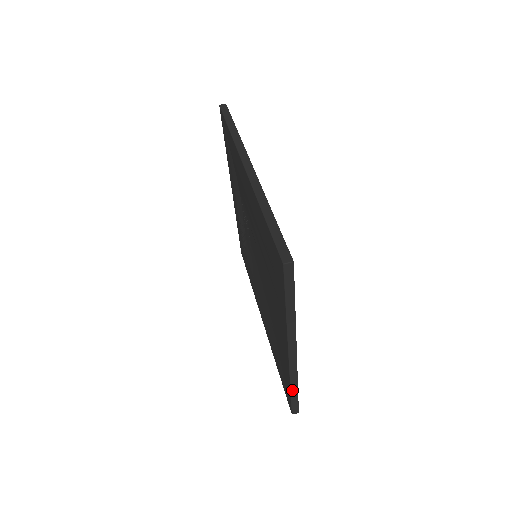
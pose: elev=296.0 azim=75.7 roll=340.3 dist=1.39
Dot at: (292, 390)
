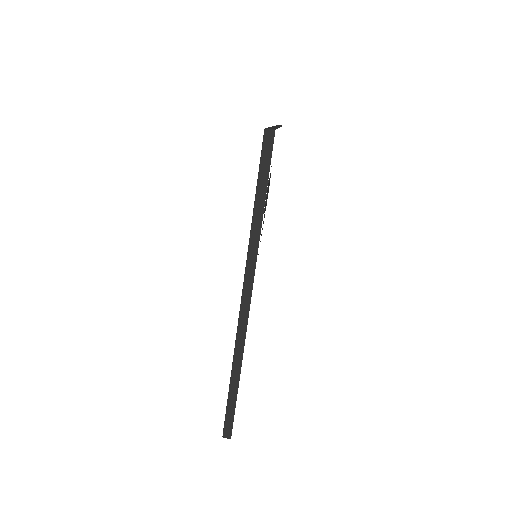
Dot at: occluded
